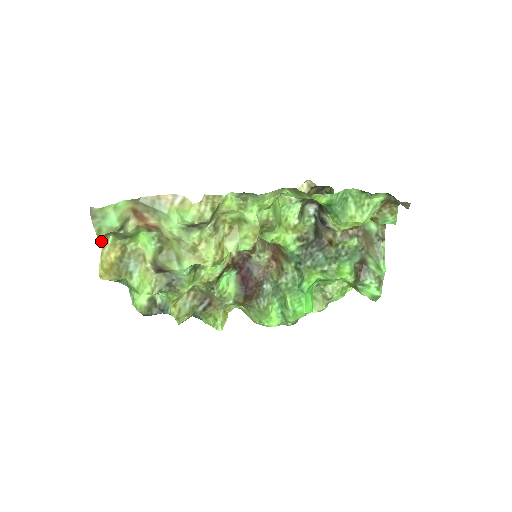
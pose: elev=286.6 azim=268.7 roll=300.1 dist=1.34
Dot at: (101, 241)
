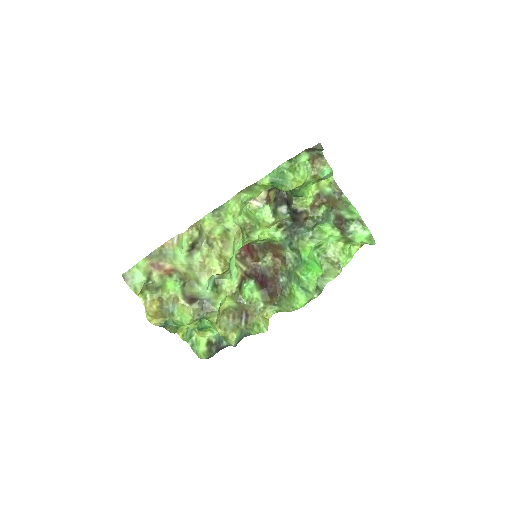
Dot at: (141, 299)
